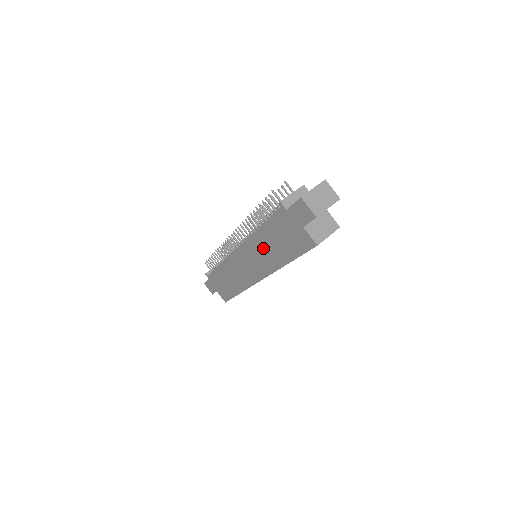
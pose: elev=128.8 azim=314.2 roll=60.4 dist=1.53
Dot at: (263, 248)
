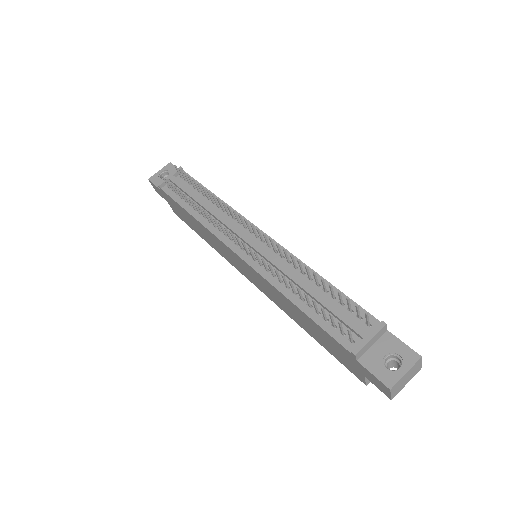
Dot at: (284, 303)
